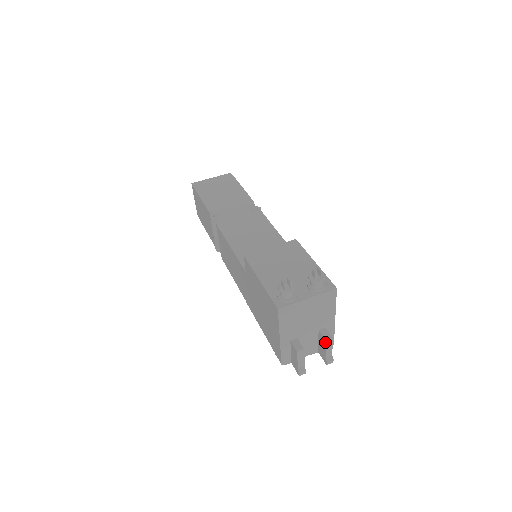
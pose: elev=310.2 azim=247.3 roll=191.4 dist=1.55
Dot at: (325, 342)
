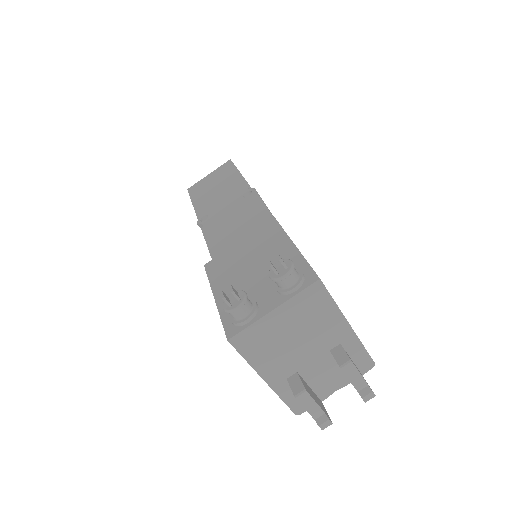
Dot at: (341, 369)
